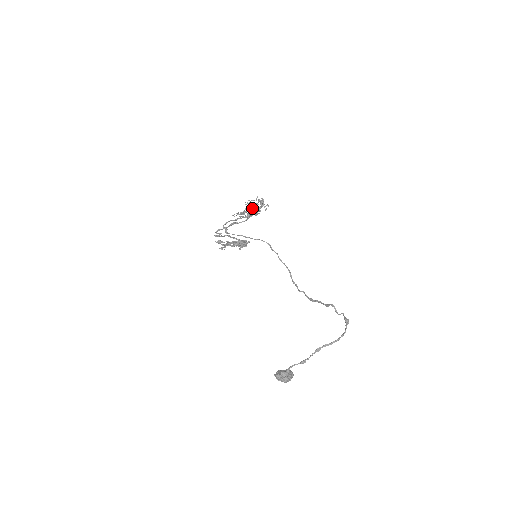
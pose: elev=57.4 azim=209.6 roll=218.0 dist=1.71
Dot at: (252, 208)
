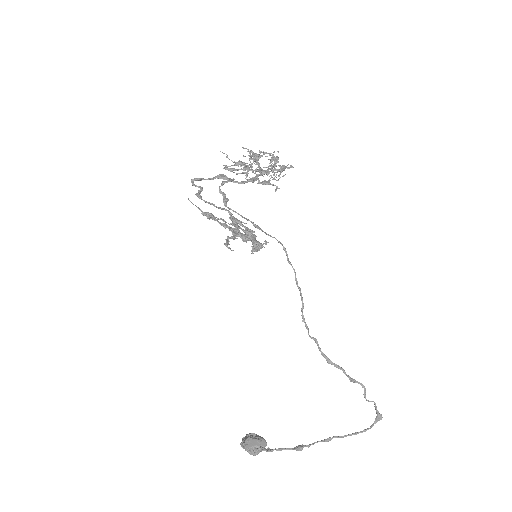
Dot at: (248, 155)
